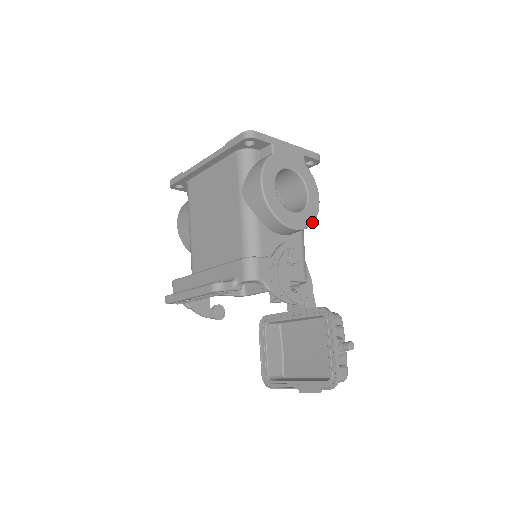
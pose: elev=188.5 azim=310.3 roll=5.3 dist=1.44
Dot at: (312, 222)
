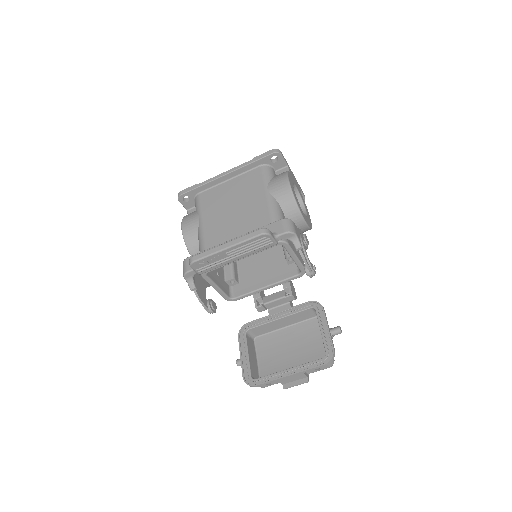
Dot at: (311, 227)
